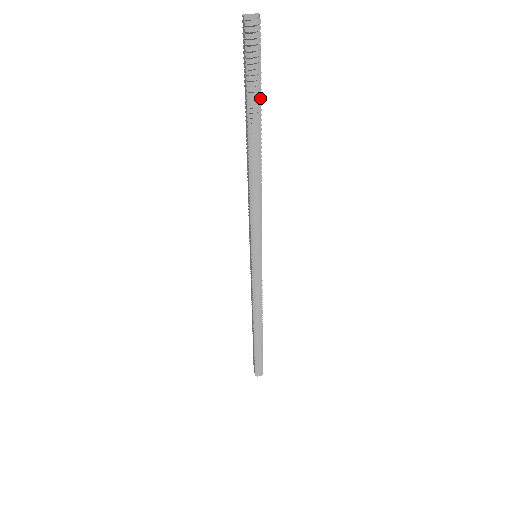
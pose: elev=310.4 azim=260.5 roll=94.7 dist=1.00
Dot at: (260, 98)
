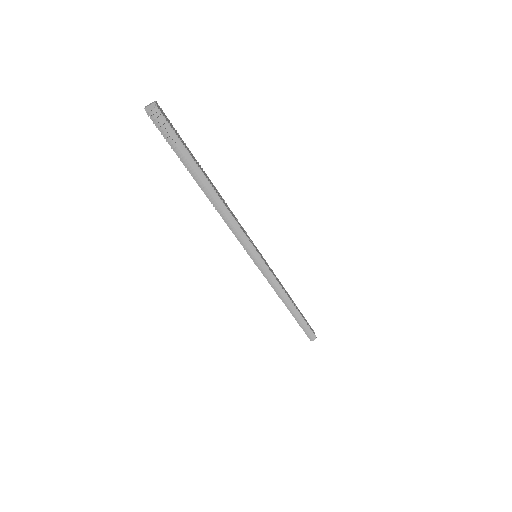
Dot at: (189, 154)
